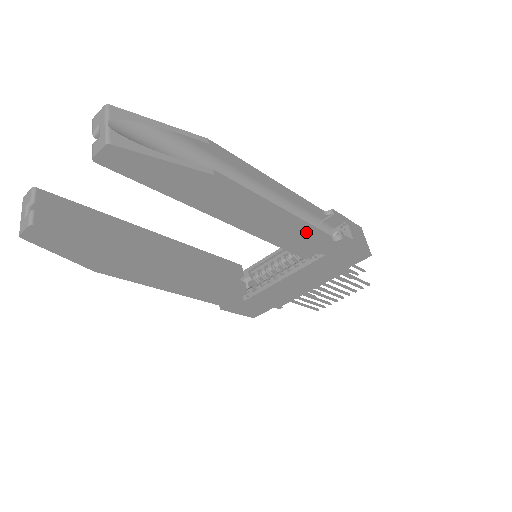
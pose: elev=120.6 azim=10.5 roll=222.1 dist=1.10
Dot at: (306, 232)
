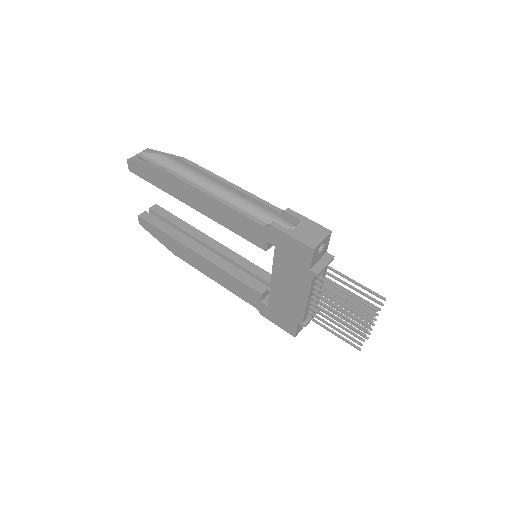
Dot at: (240, 217)
